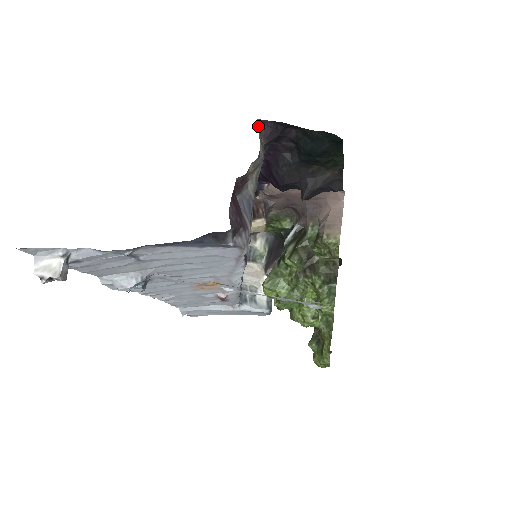
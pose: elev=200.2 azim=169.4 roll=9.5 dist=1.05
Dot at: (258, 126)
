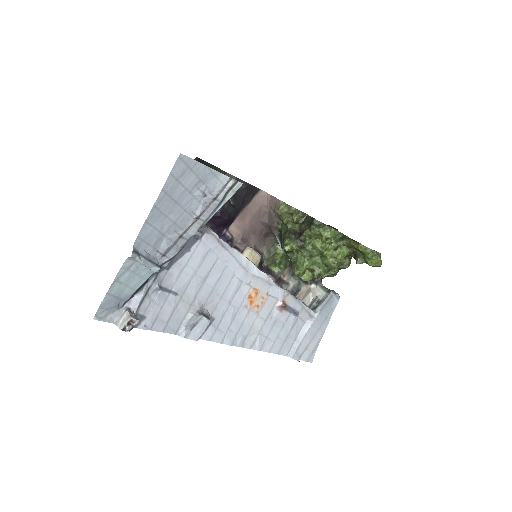
Dot at: occluded
